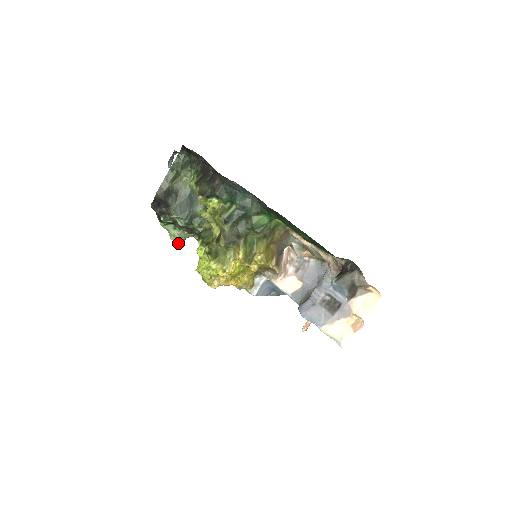
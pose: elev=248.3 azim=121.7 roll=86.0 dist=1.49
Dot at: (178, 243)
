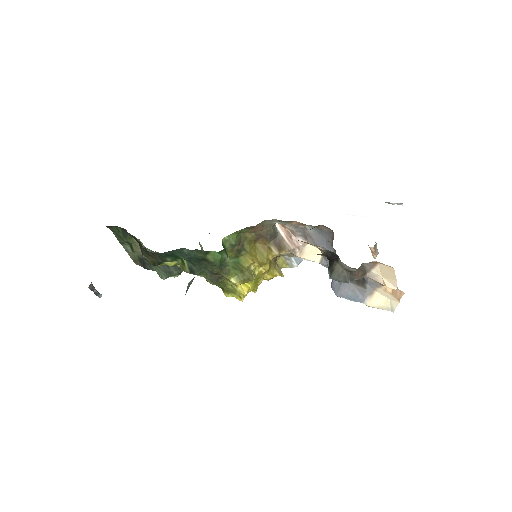
Dot at: occluded
